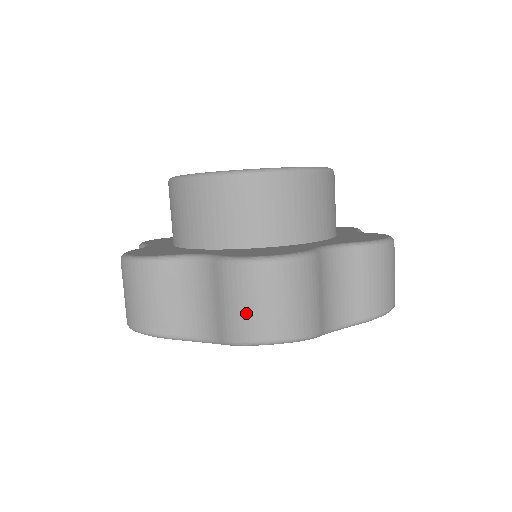
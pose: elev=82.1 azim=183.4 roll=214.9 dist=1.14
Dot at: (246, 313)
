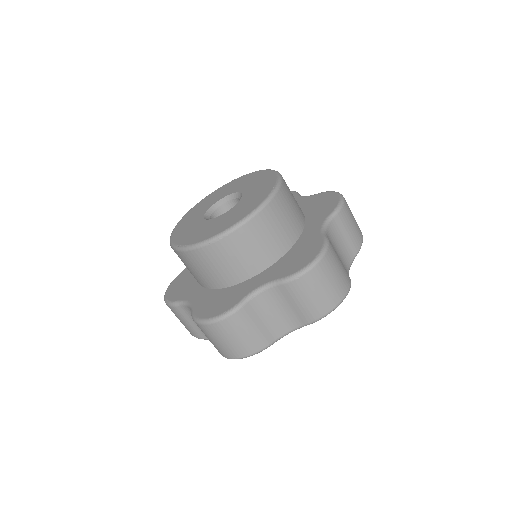
Dot at: (215, 345)
